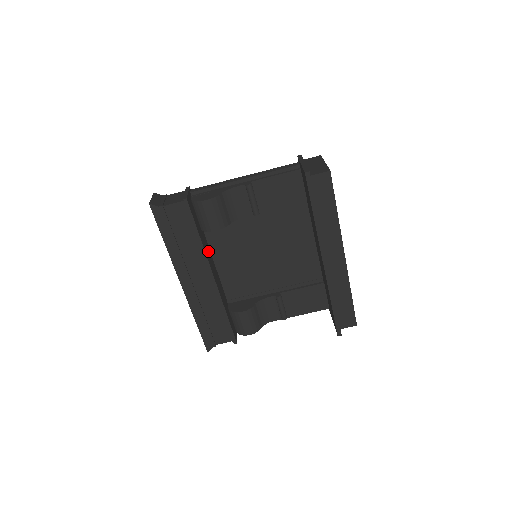
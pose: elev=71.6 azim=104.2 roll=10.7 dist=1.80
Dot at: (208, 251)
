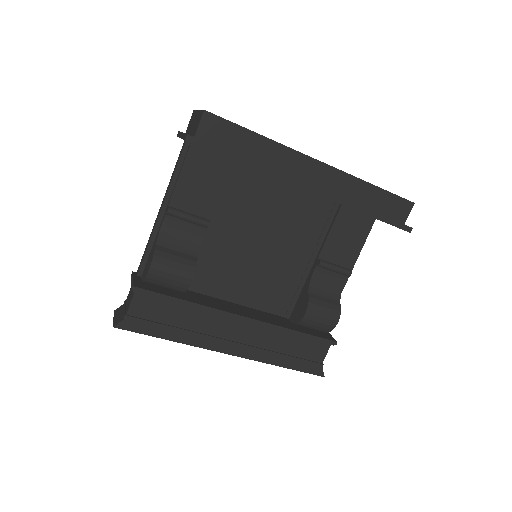
Dot at: (213, 301)
